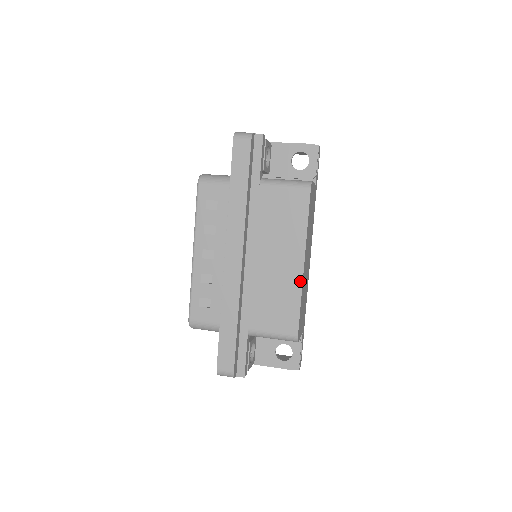
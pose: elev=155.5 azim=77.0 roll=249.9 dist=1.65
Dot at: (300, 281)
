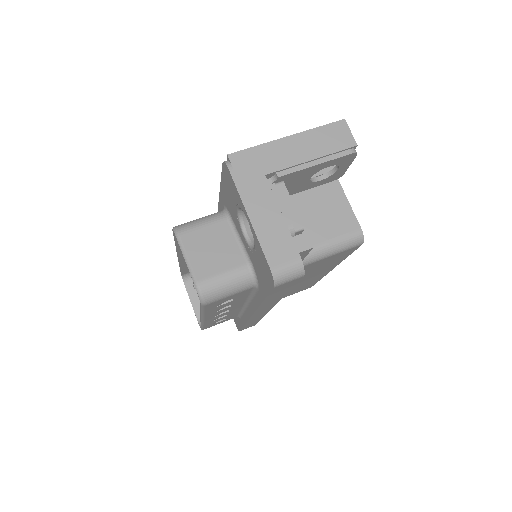
Dot at: occluded
